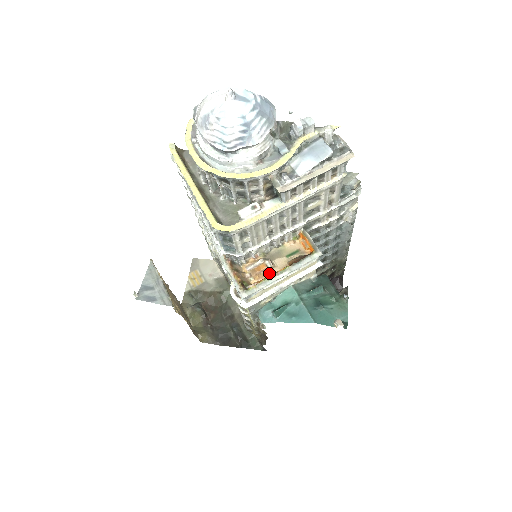
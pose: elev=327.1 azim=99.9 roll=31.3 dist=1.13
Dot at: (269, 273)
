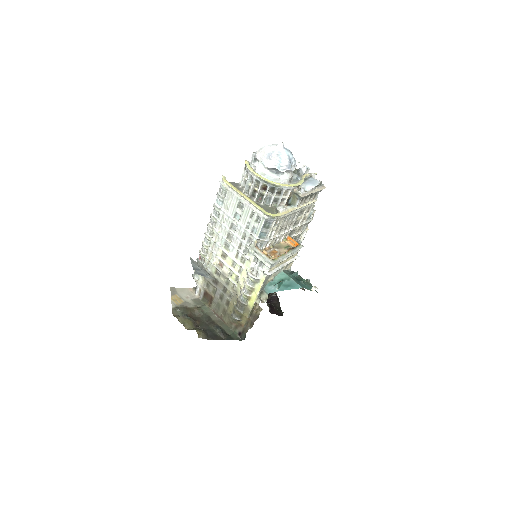
Dot at: (279, 255)
